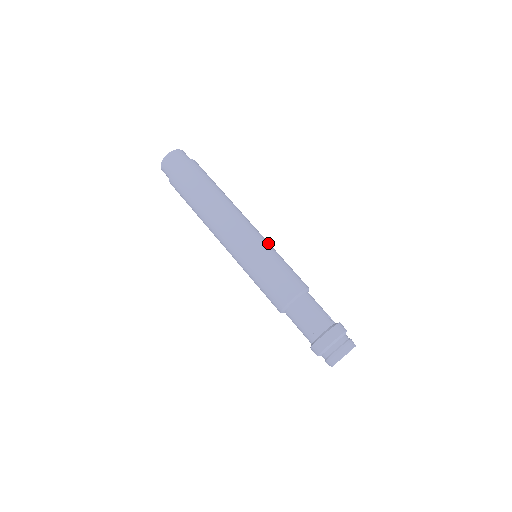
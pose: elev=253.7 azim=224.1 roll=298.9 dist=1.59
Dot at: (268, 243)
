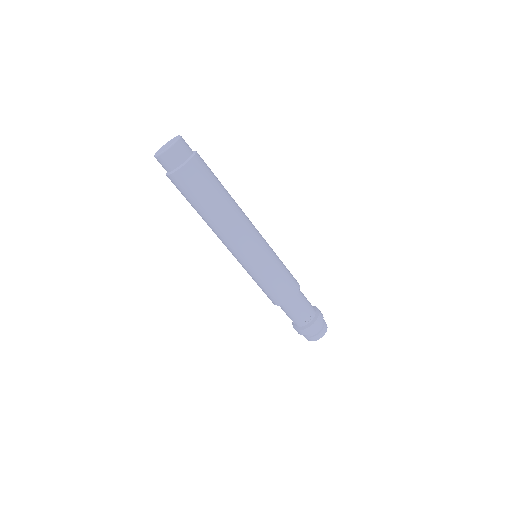
Dot at: occluded
